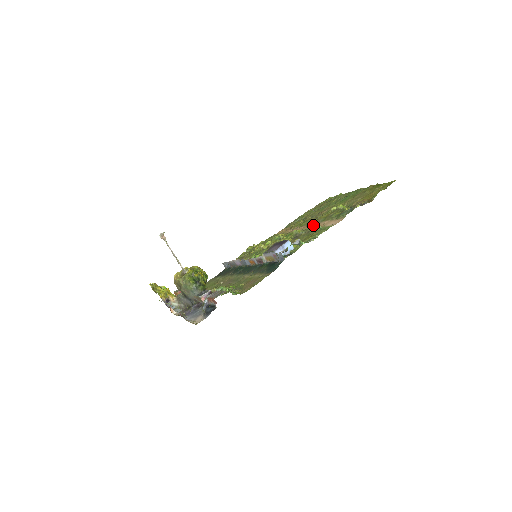
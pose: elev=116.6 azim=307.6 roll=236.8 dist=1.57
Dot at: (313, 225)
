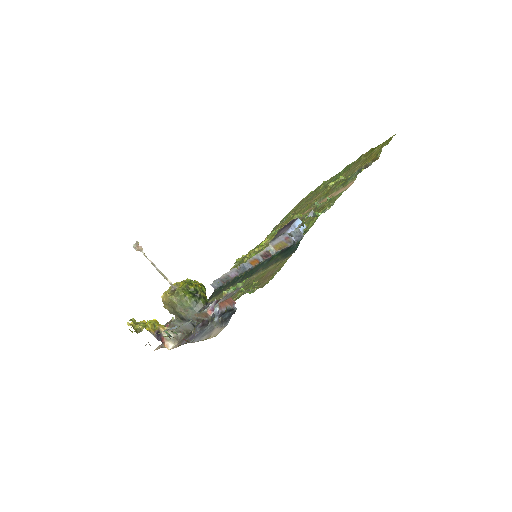
Dot at: occluded
